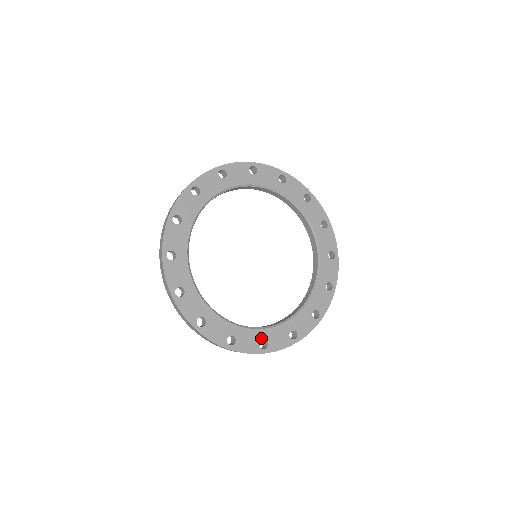
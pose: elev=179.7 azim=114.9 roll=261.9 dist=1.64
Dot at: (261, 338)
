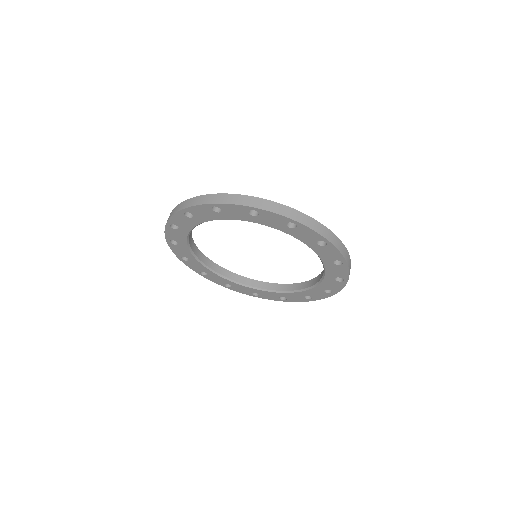
Dot at: (253, 292)
